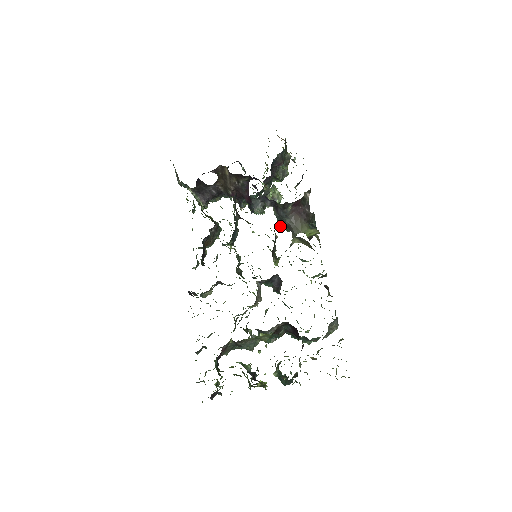
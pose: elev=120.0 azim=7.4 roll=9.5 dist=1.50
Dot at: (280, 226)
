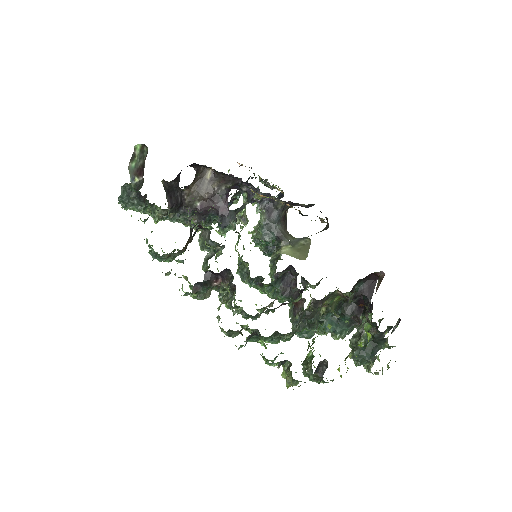
Dot at: (261, 239)
